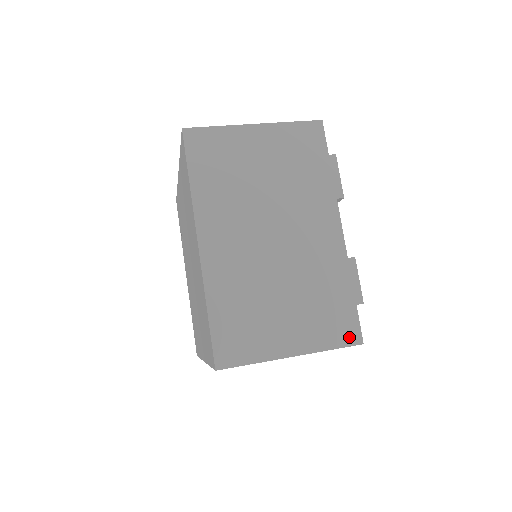
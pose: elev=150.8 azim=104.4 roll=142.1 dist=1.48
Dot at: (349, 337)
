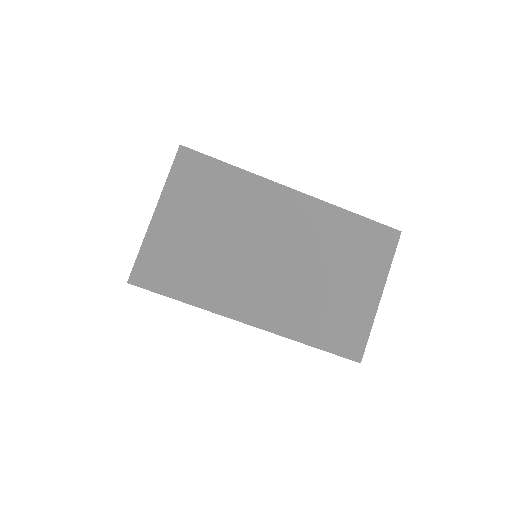
Dot at: occluded
